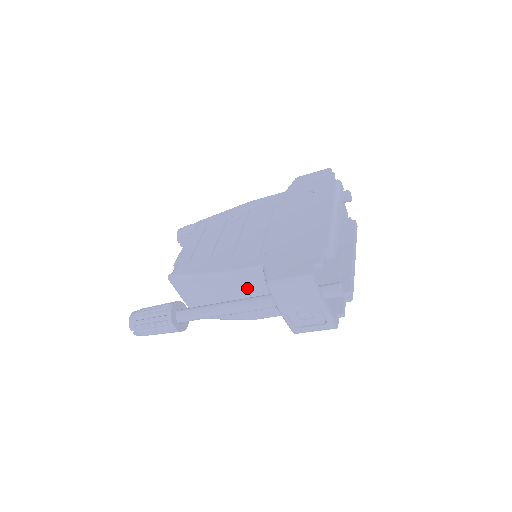
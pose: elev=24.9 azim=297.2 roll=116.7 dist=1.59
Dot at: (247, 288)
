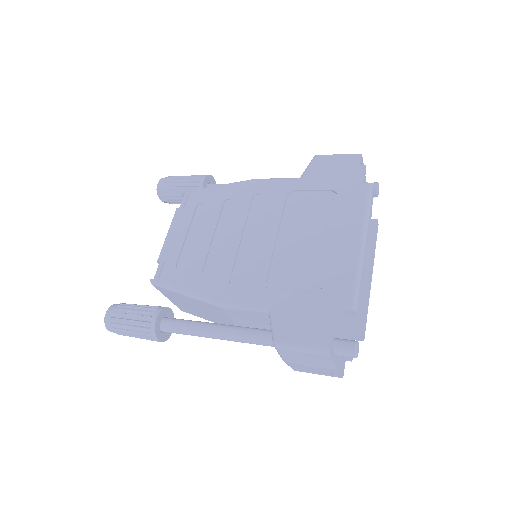
Dot at: (246, 318)
